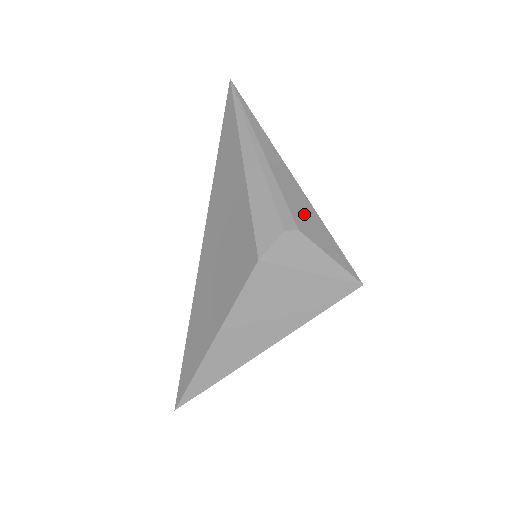
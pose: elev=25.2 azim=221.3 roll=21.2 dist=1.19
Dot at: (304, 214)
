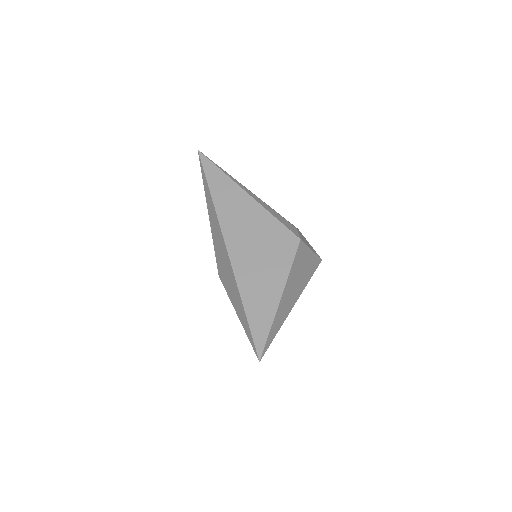
Dot at: occluded
